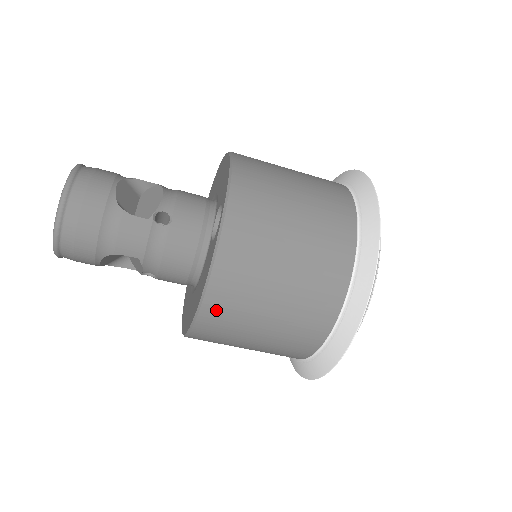
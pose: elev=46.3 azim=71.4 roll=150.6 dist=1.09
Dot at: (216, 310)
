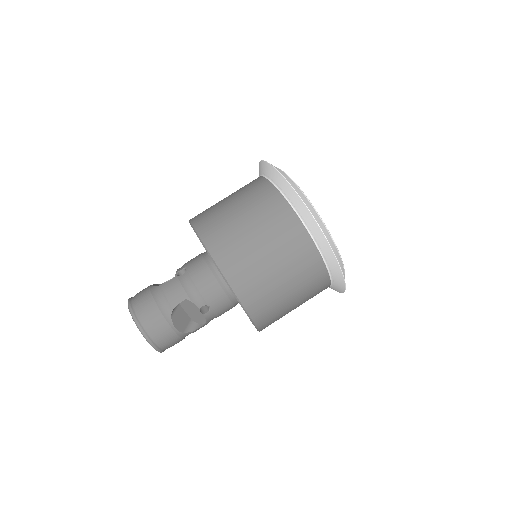
Dot at: (230, 265)
